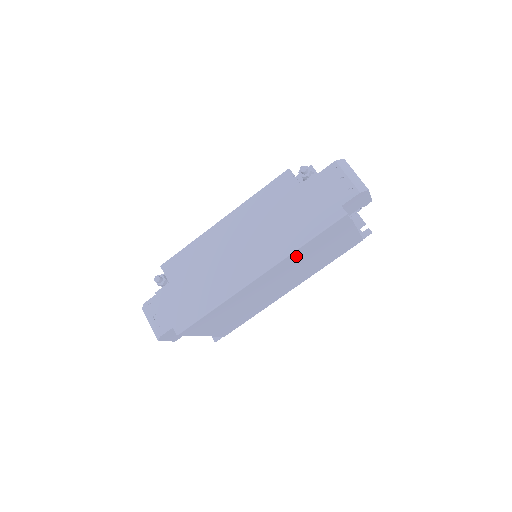
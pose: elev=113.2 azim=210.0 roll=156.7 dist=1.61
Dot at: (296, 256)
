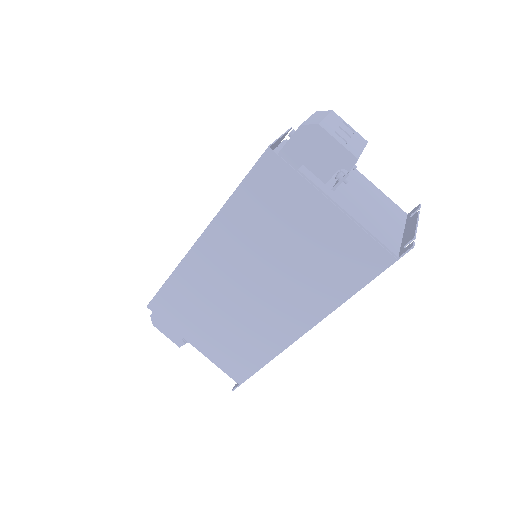
Dot at: (238, 222)
